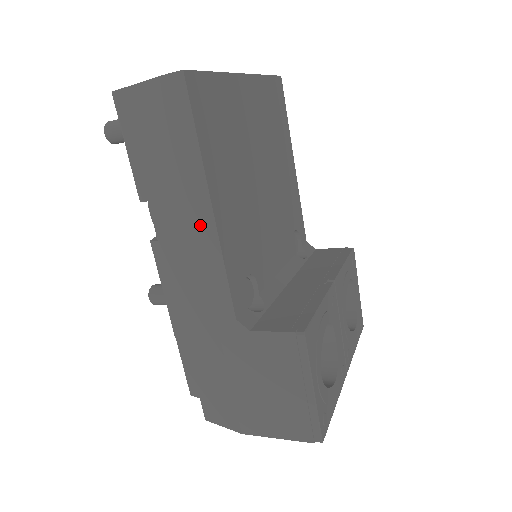
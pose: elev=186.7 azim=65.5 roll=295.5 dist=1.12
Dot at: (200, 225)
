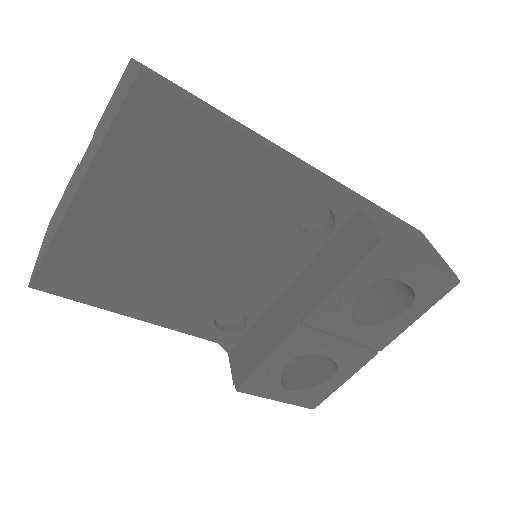
Dot at: occluded
